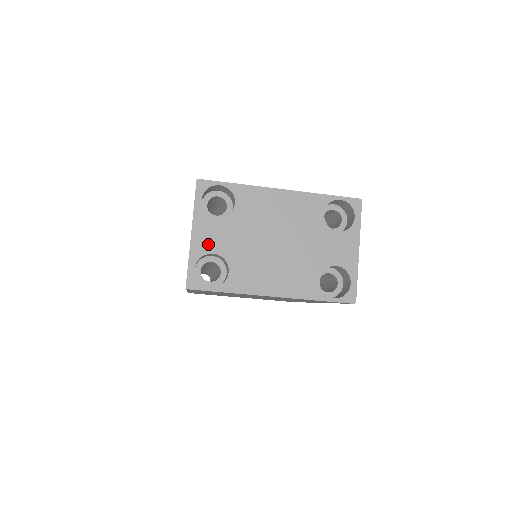
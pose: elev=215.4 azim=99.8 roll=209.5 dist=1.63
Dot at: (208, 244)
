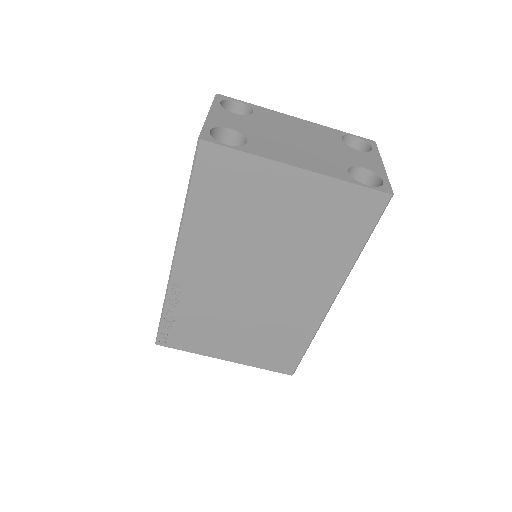
Dot at: (225, 123)
